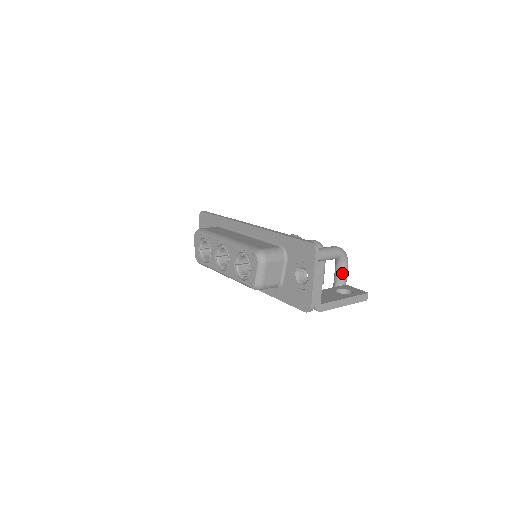
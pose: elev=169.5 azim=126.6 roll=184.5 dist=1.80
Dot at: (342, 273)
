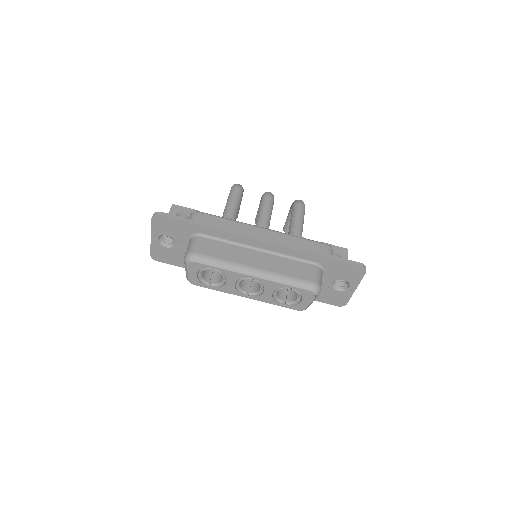
Dot at: occluded
